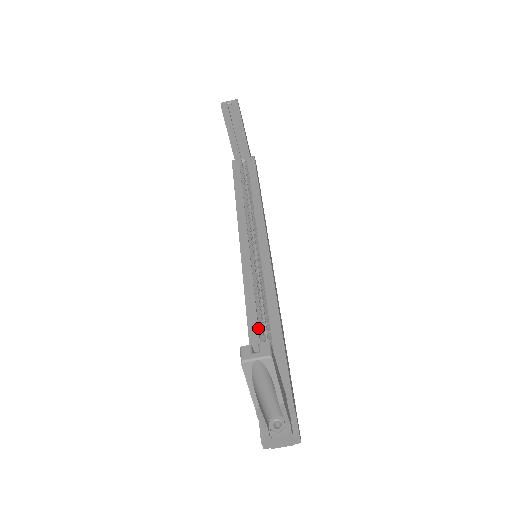
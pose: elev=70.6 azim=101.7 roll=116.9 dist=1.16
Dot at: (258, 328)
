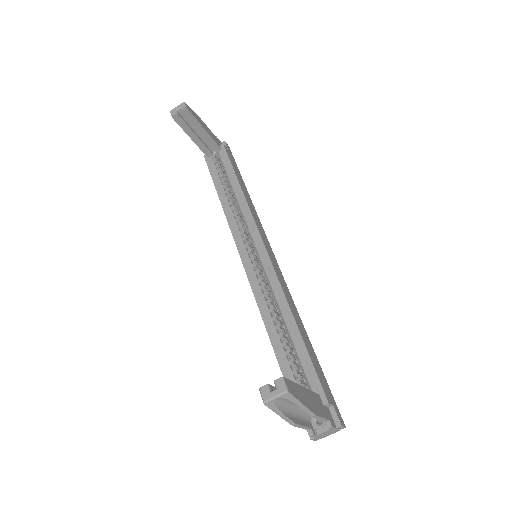
Dot at: (277, 333)
